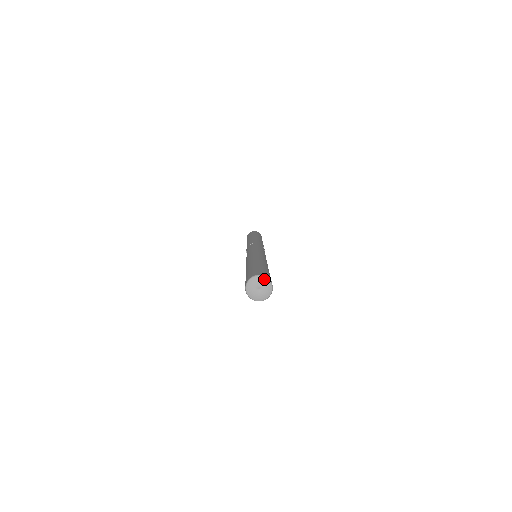
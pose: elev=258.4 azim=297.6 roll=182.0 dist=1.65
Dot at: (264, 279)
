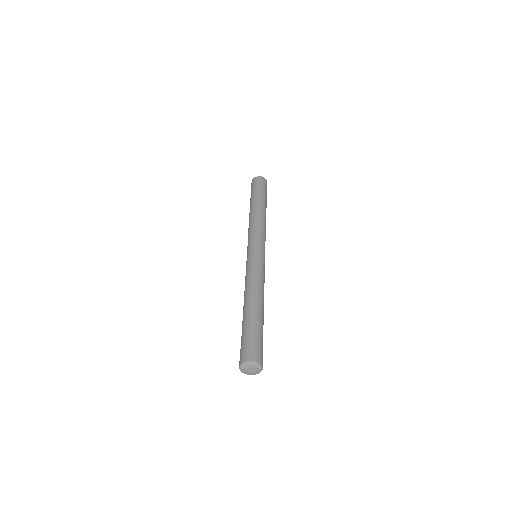
Dot at: (252, 364)
